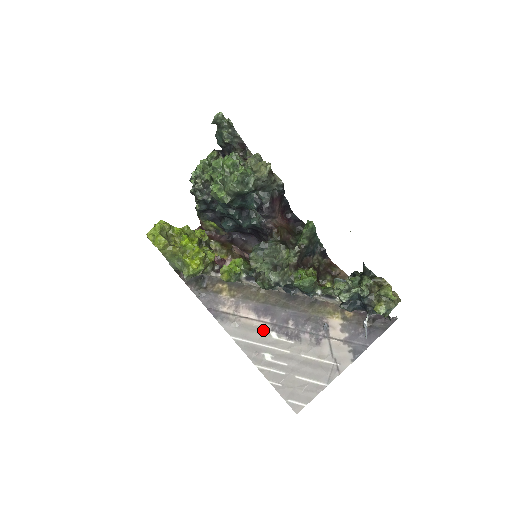
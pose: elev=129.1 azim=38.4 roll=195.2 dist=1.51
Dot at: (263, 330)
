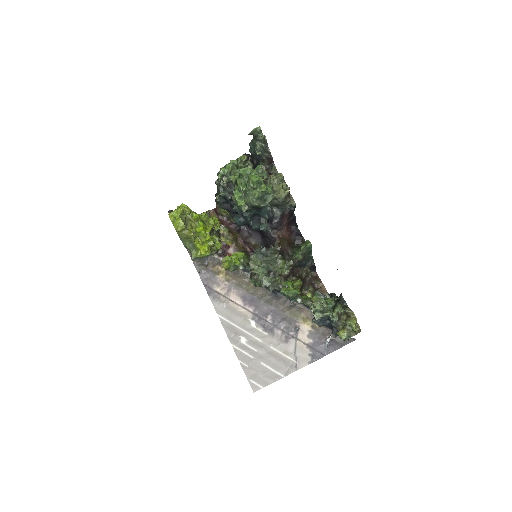
Dot at: (245, 317)
